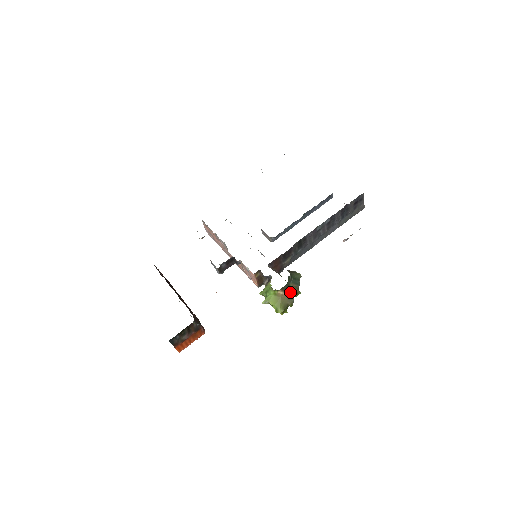
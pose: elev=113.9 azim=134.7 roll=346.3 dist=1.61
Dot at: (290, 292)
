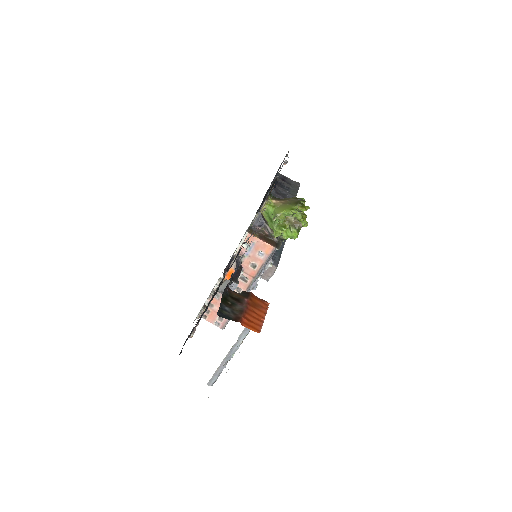
Dot at: (288, 200)
